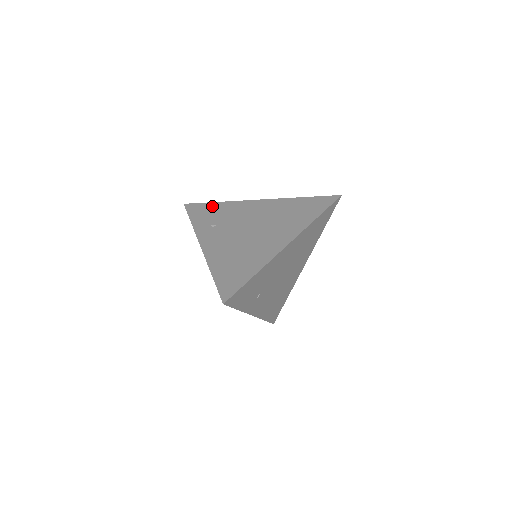
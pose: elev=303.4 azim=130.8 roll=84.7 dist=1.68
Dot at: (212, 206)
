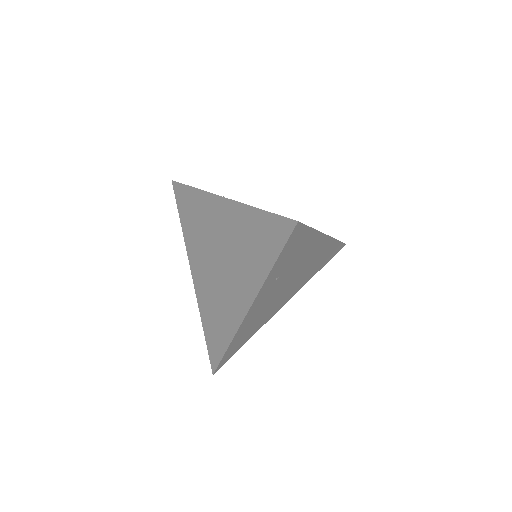
Dot at: occluded
